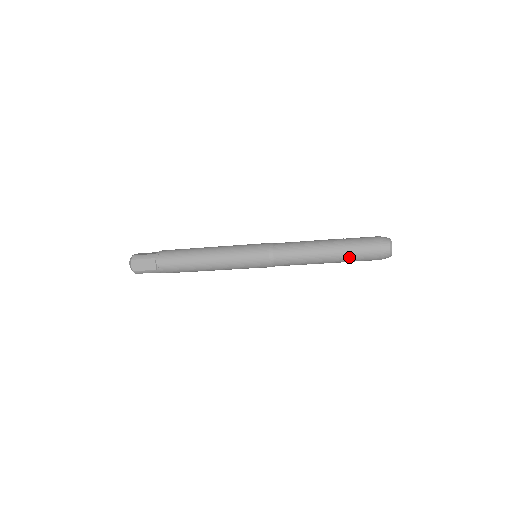
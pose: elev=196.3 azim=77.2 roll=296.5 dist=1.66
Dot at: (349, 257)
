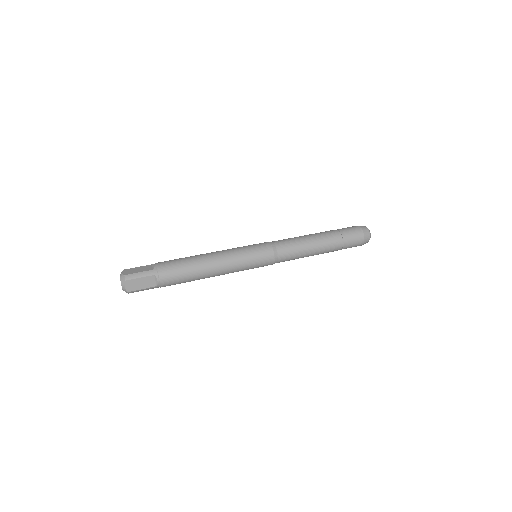
Dot at: occluded
